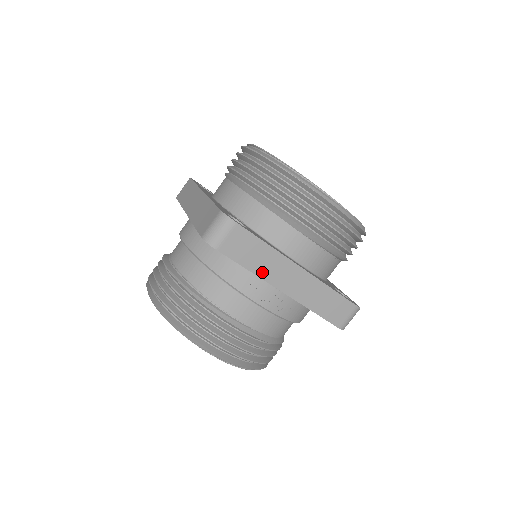
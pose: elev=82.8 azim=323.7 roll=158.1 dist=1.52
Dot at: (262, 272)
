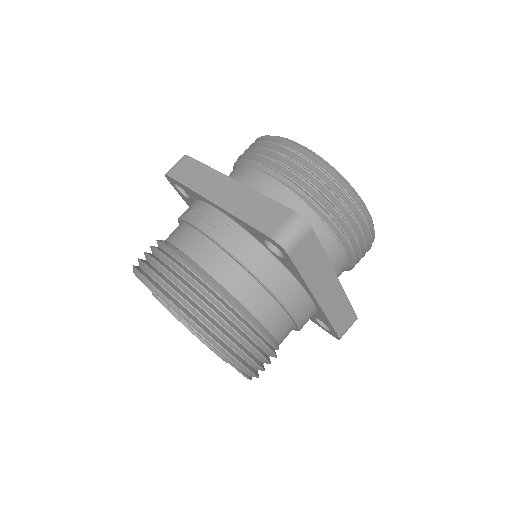
Dot at: (197, 187)
